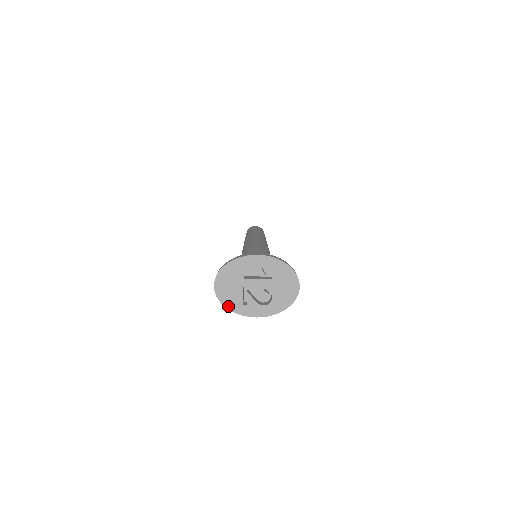
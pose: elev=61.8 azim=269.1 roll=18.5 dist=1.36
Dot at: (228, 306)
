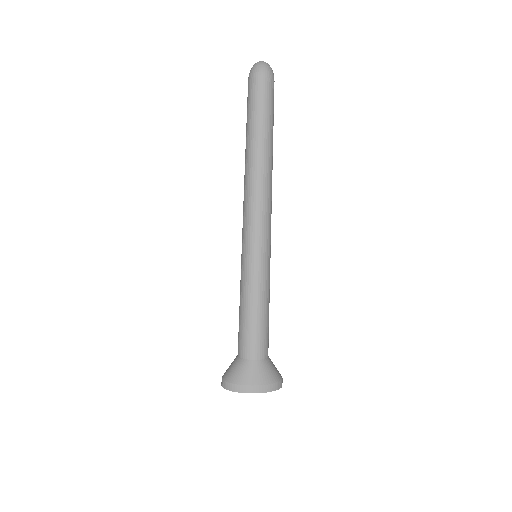
Dot at: occluded
